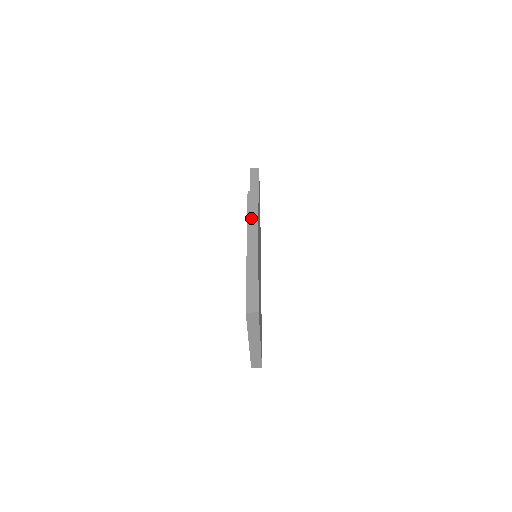
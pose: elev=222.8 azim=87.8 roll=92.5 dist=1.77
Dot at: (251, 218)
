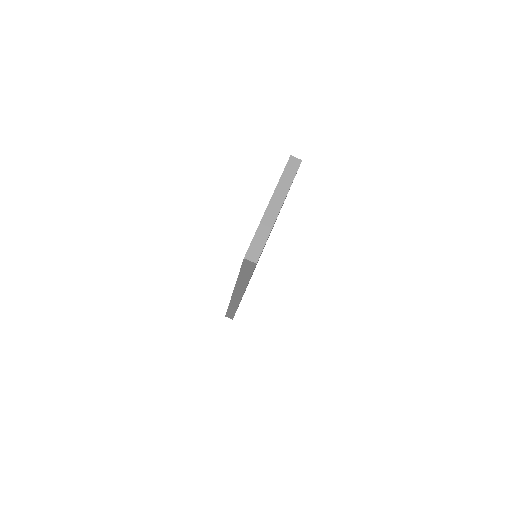
Dot at: occluded
